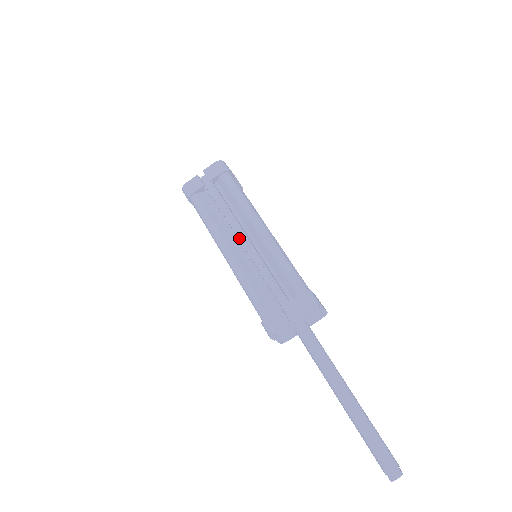
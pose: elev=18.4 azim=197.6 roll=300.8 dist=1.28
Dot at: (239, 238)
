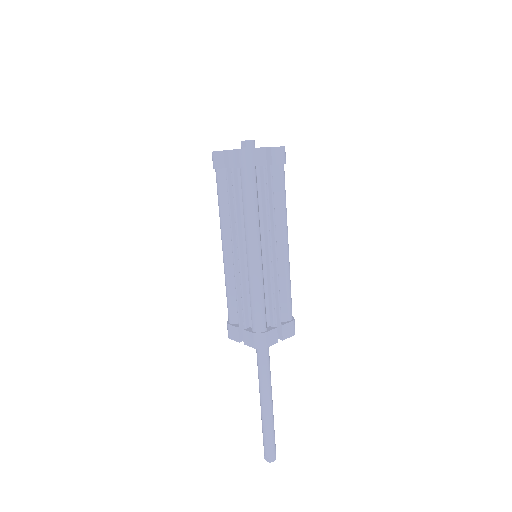
Dot at: (267, 241)
